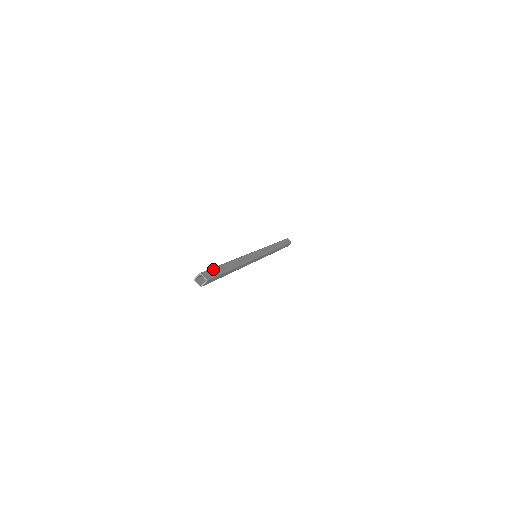
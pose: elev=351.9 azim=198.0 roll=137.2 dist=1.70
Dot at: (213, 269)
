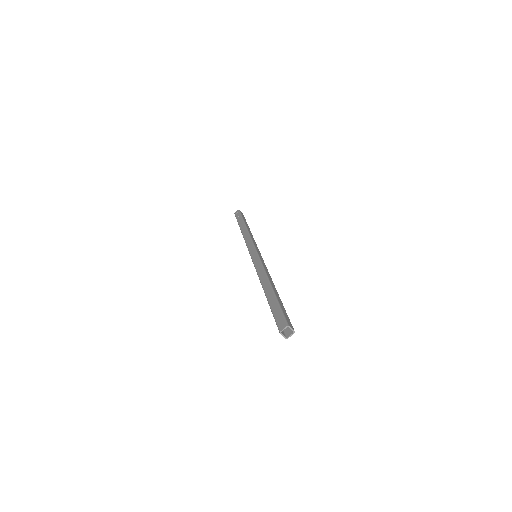
Dot at: (283, 310)
